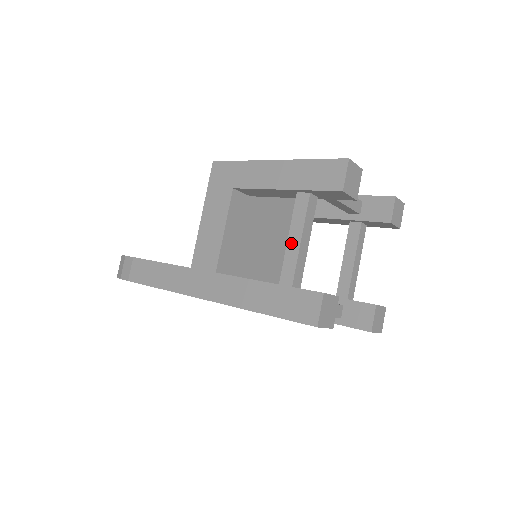
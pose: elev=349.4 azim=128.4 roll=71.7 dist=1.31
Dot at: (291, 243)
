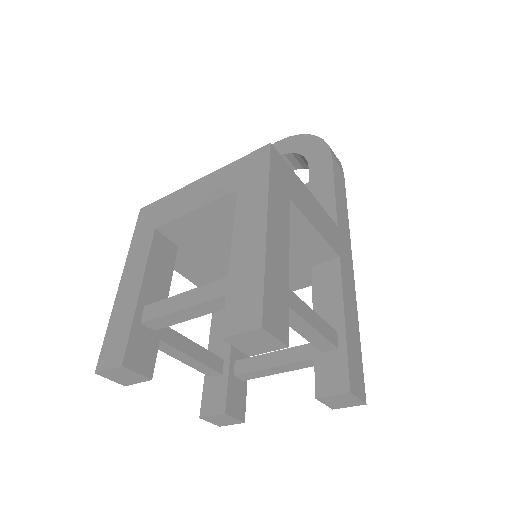
Dot at: occluded
